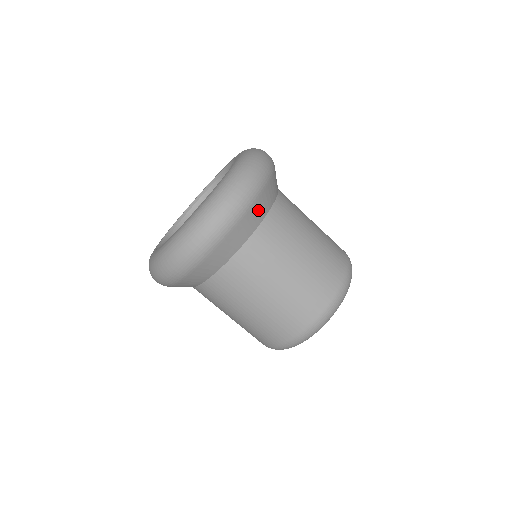
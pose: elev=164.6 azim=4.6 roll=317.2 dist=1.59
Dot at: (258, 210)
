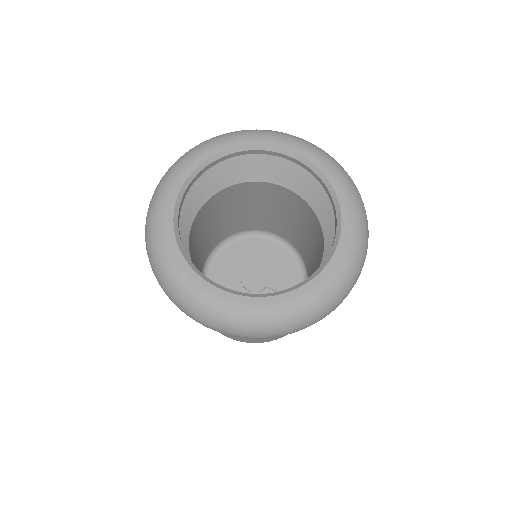
Dot at: occluded
